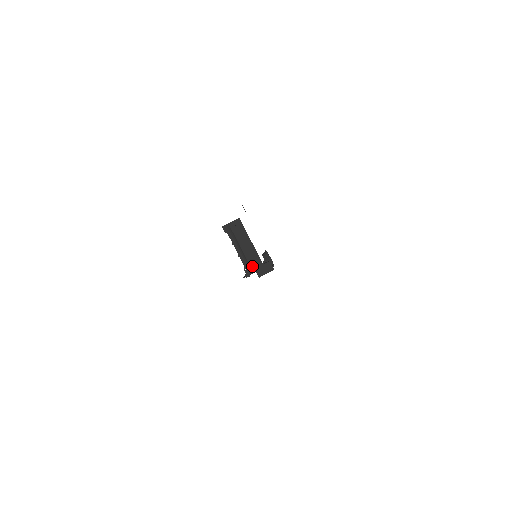
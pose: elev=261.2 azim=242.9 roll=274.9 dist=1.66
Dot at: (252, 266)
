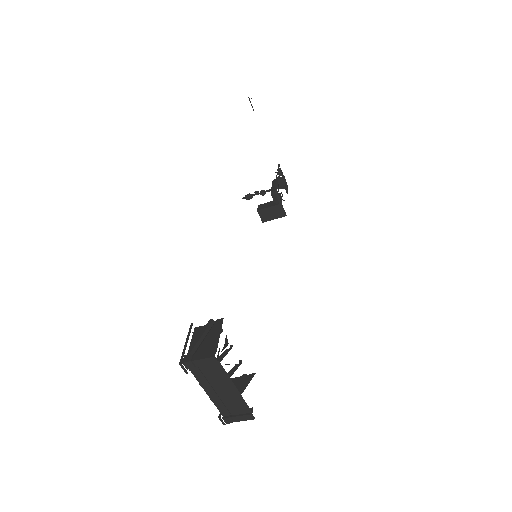
Dot at: (234, 414)
